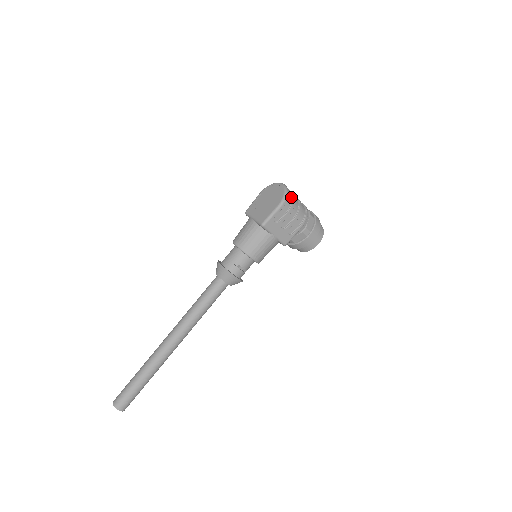
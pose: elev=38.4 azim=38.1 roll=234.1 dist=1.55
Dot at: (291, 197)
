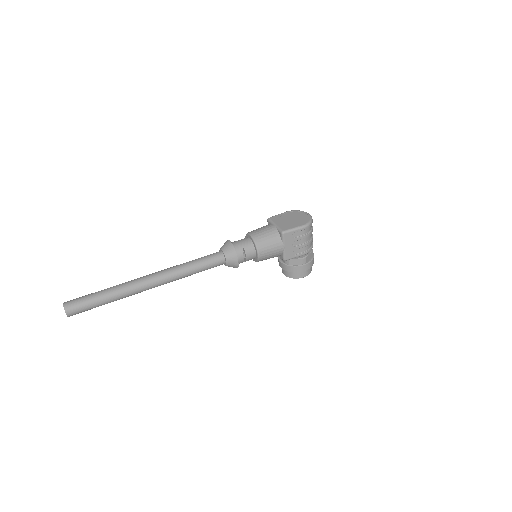
Dot at: (311, 227)
